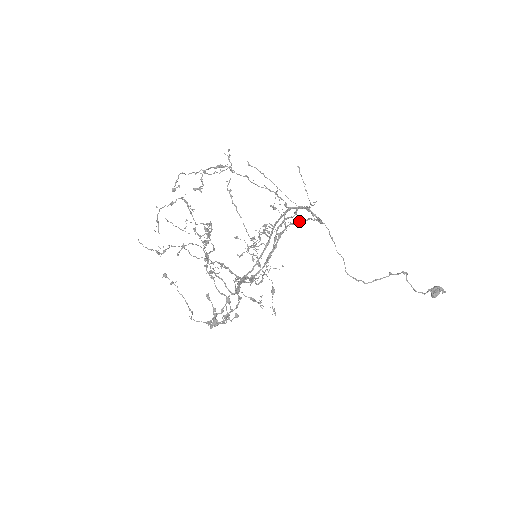
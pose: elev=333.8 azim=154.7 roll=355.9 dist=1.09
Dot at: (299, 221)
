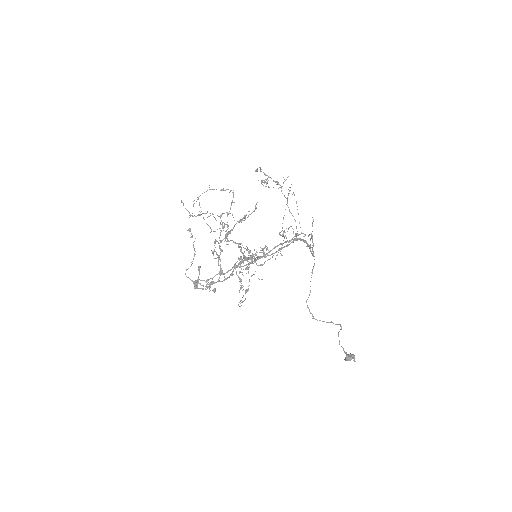
Dot at: occluded
